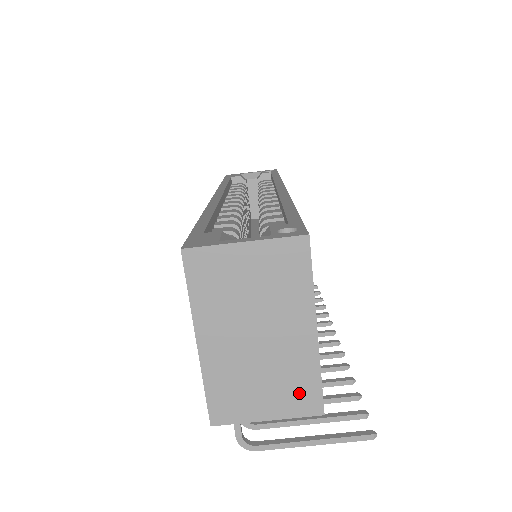
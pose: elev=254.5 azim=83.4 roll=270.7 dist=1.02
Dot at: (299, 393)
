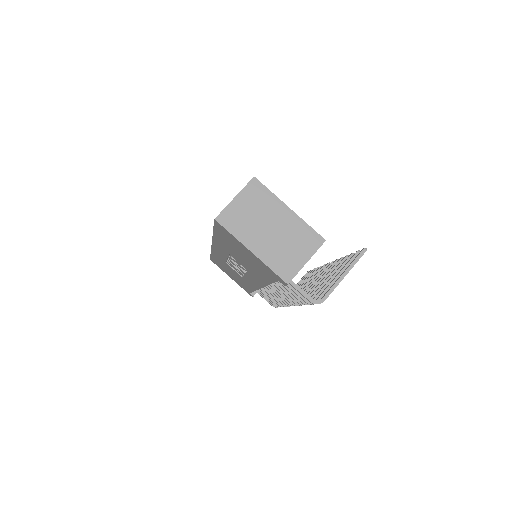
Dot at: (308, 239)
